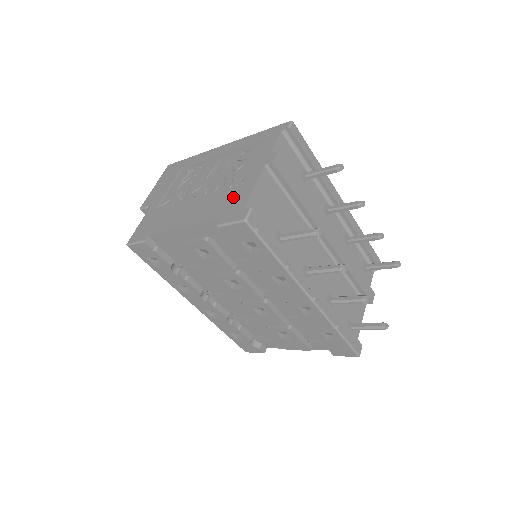
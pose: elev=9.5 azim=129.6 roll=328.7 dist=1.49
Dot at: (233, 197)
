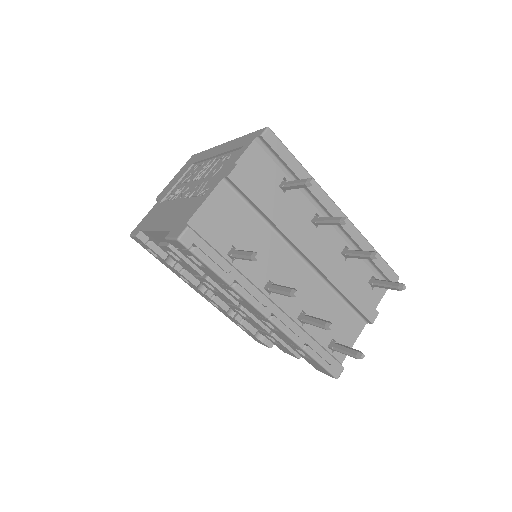
Dot at: (189, 209)
